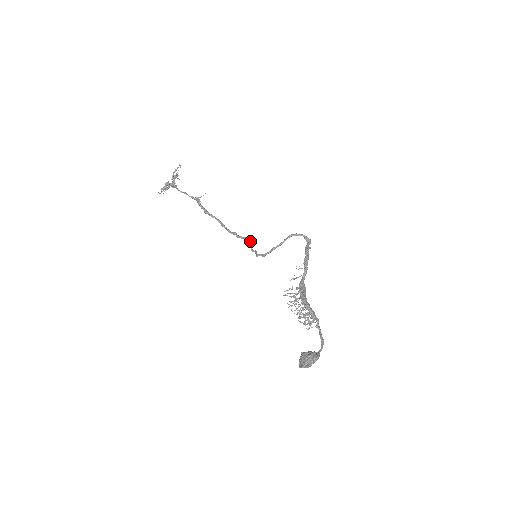
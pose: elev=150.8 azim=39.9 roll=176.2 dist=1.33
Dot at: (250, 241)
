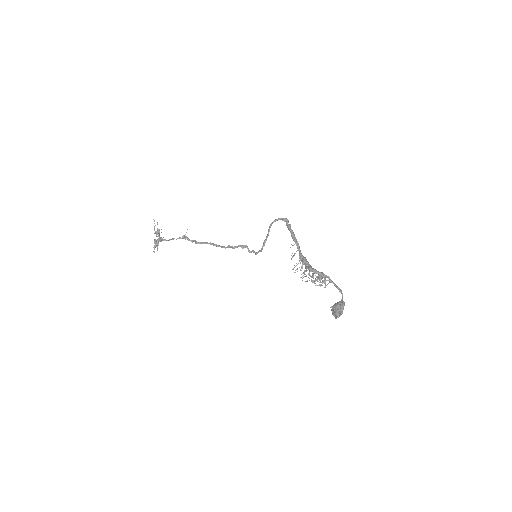
Dot at: (244, 246)
